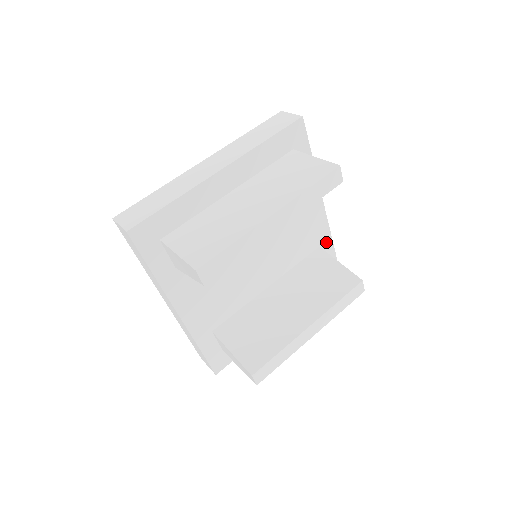
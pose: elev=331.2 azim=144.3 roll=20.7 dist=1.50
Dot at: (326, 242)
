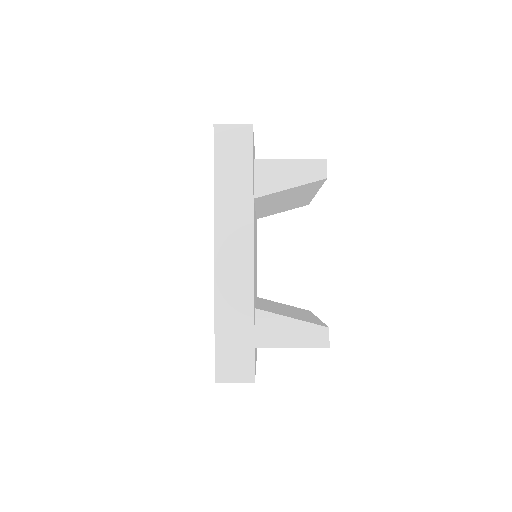
Dot at: occluded
